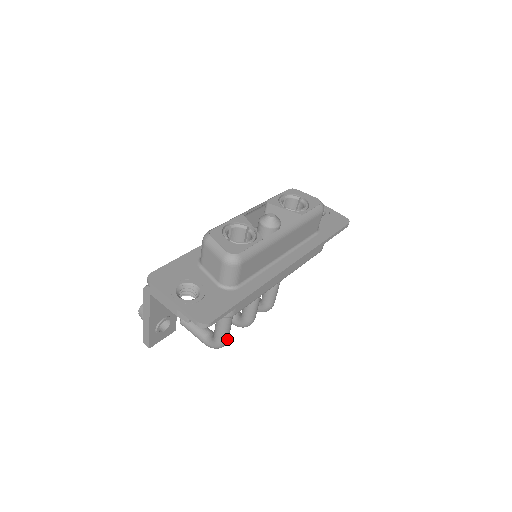
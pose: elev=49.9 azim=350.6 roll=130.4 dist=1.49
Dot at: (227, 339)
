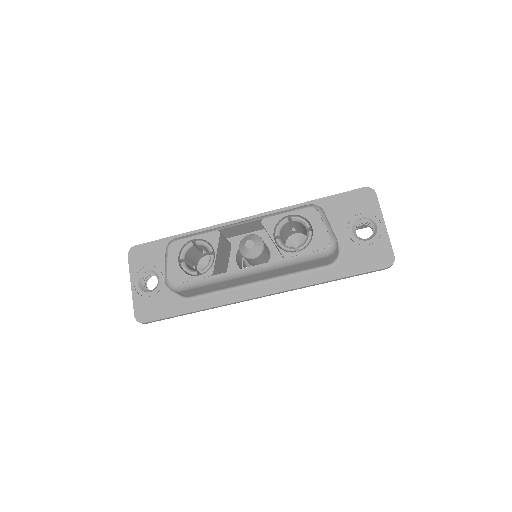
Dot at: occluded
